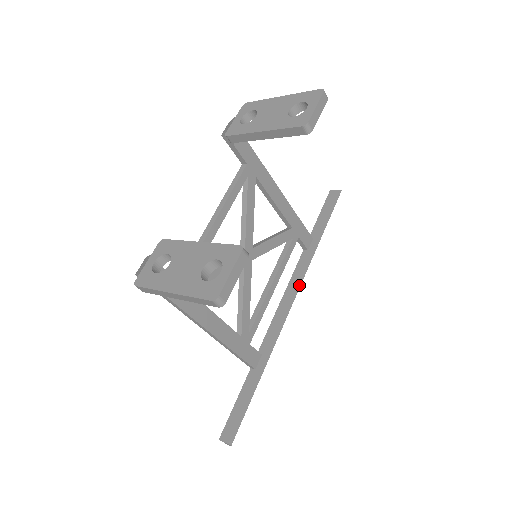
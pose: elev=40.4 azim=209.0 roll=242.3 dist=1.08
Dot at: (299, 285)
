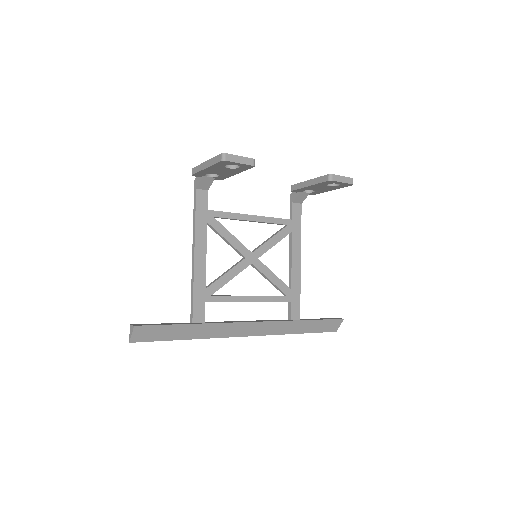
Dot at: (266, 321)
